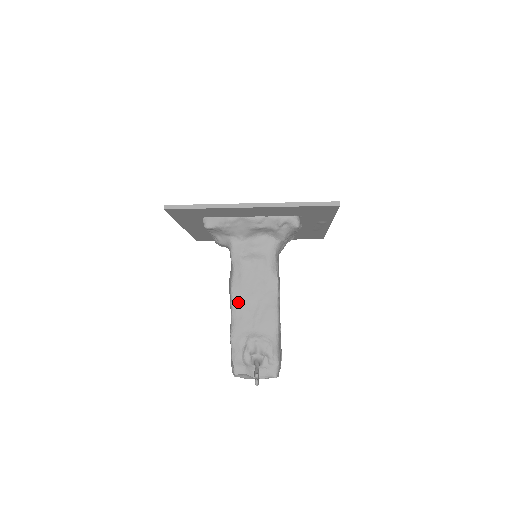
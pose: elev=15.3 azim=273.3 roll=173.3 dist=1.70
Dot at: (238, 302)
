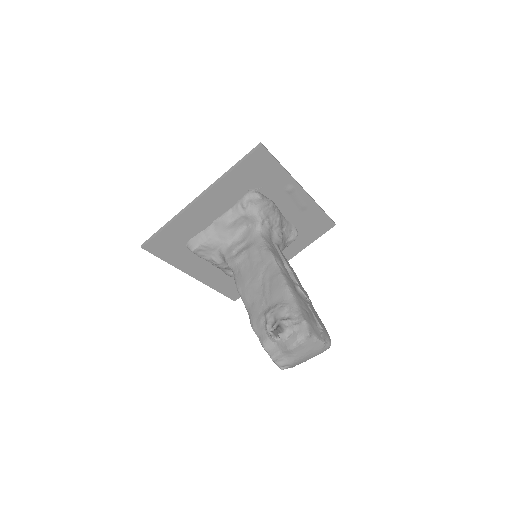
Dot at: (245, 292)
